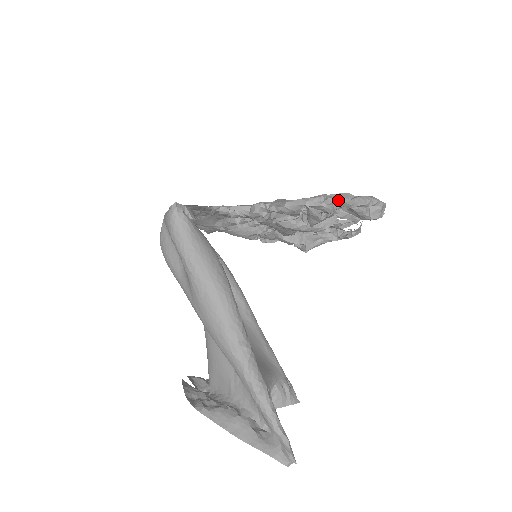
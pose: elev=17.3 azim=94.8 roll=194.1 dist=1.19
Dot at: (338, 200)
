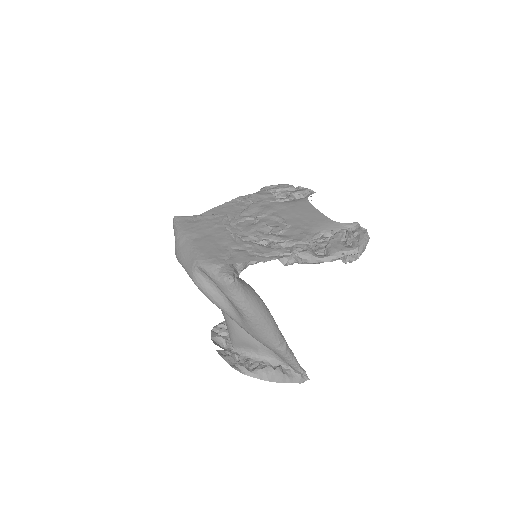
Dot at: (355, 259)
